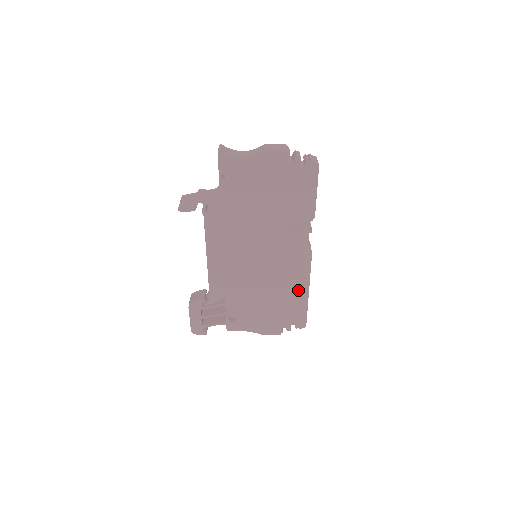
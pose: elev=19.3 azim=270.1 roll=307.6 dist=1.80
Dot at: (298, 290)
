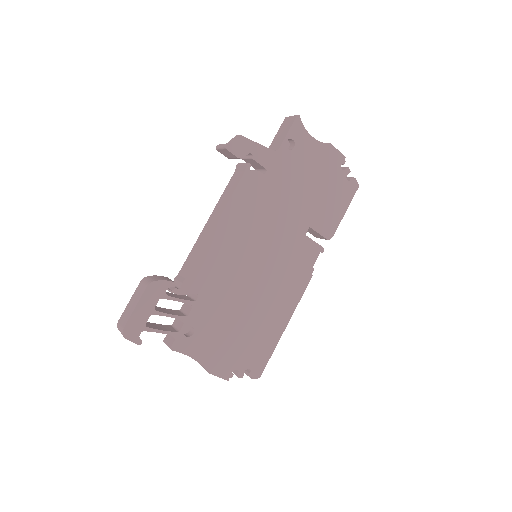
Dot at: (278, 319)
